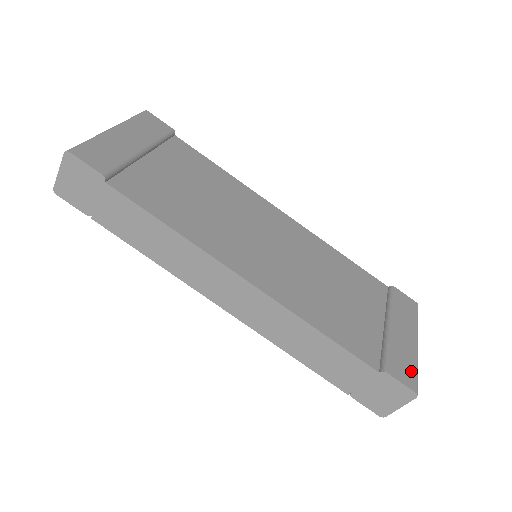
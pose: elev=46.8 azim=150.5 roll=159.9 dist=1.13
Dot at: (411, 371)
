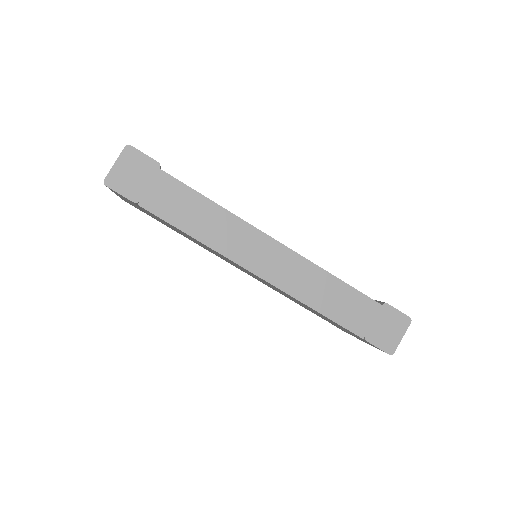
Dot at: occluded
